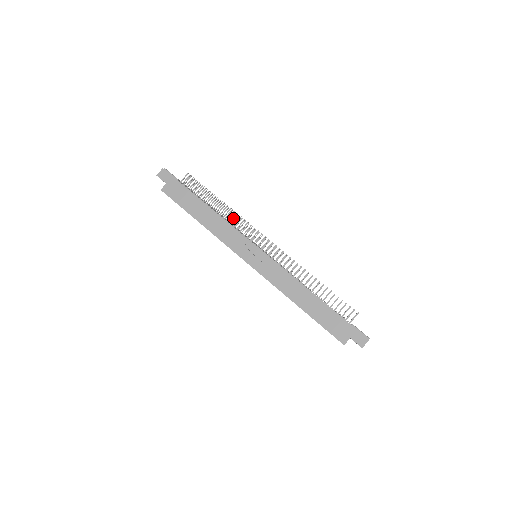
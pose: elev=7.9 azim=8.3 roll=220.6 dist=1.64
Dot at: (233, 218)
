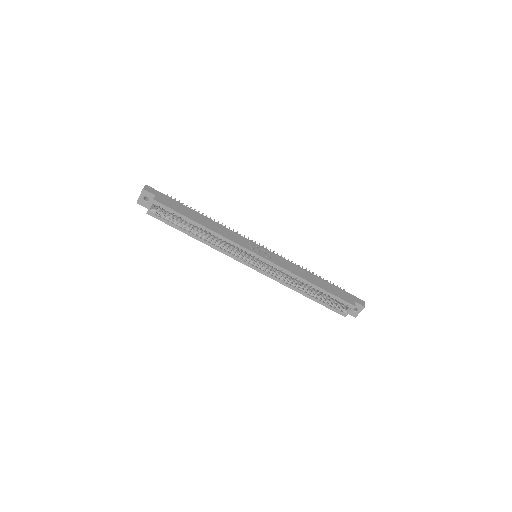
Dot at: occluded
